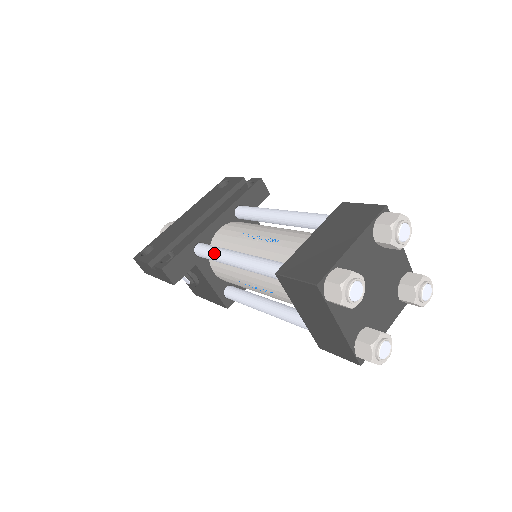
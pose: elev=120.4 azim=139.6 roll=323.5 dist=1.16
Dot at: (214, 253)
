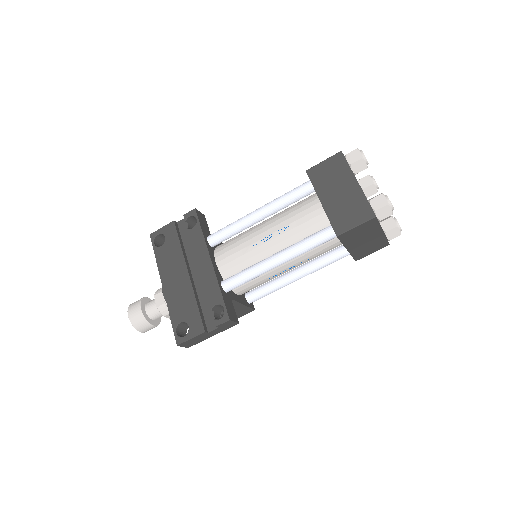
Dot at: (251, 275)
